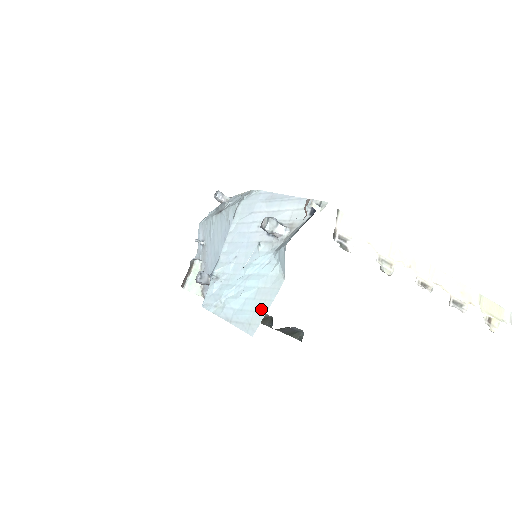
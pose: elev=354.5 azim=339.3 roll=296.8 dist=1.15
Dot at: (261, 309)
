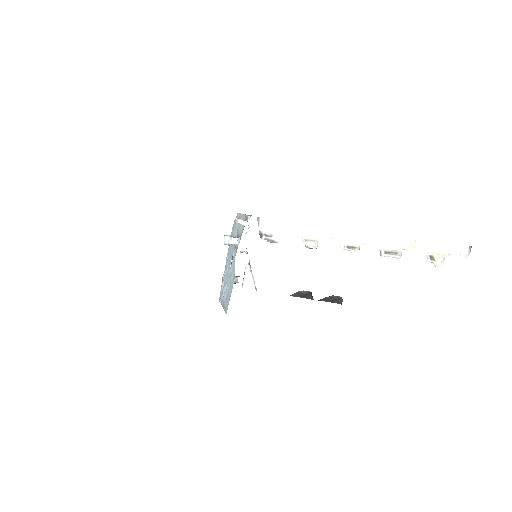
Dot at: (229, 296)
